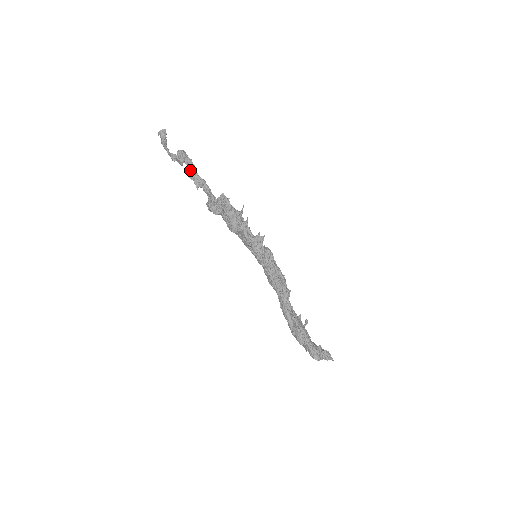
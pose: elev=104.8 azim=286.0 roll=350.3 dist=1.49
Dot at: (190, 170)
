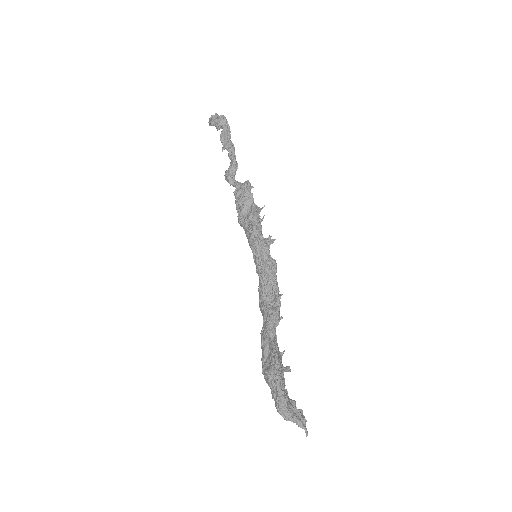
Dot at: (224, 132)
